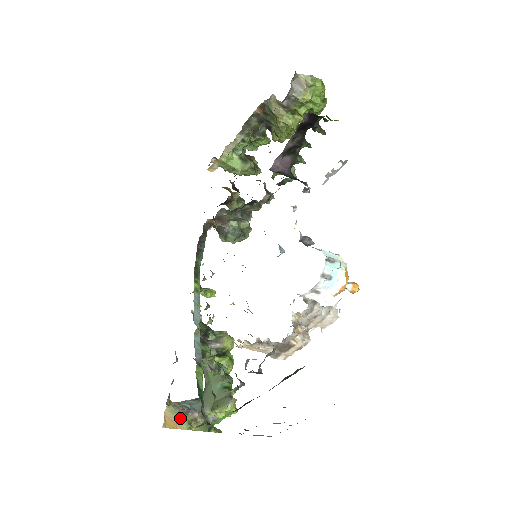
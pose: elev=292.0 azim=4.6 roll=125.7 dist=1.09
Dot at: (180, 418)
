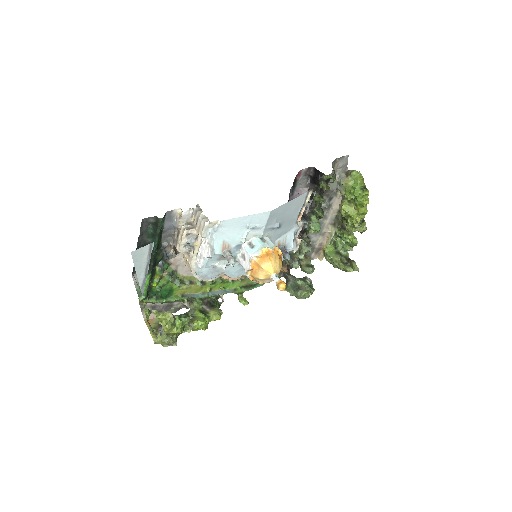
Dot at: (155, 325)
